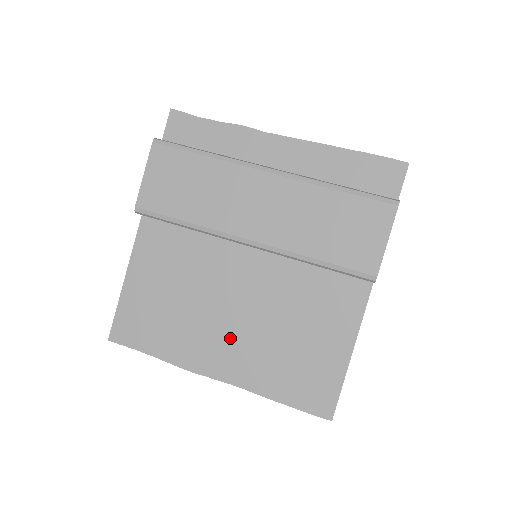
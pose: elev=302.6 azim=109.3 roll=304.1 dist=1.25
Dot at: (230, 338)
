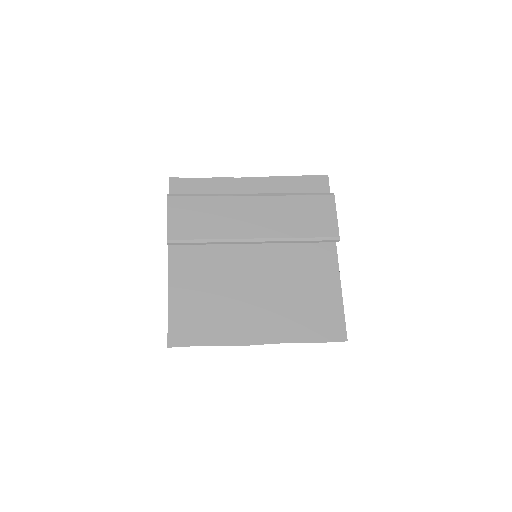
Dot at: (260, 311)
